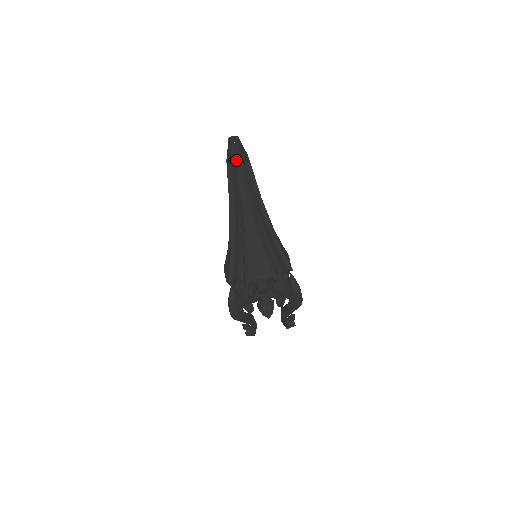
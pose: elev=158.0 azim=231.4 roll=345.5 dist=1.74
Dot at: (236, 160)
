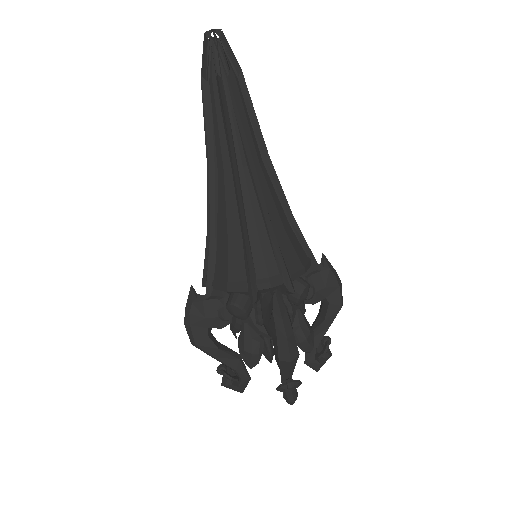
Dot at: (210, 69)
